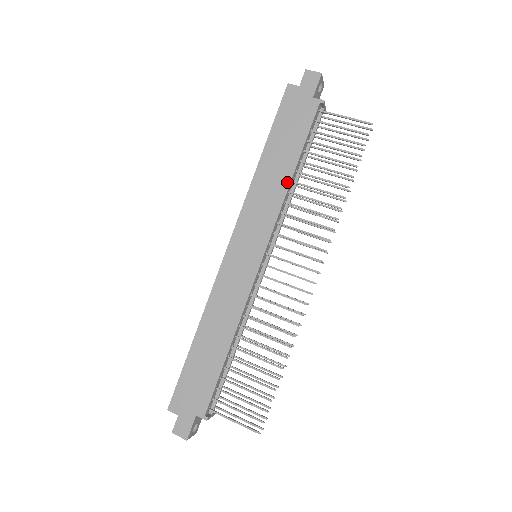
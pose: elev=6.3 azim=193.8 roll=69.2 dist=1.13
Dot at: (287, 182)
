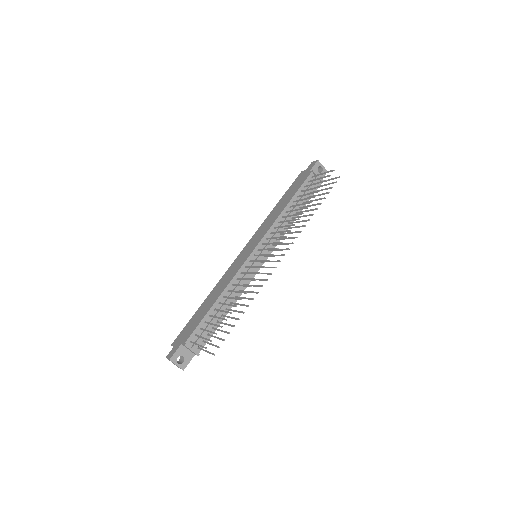
Dot at: (281, 211)
